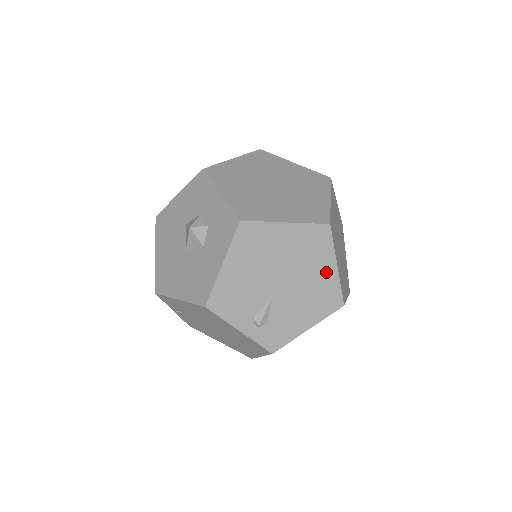
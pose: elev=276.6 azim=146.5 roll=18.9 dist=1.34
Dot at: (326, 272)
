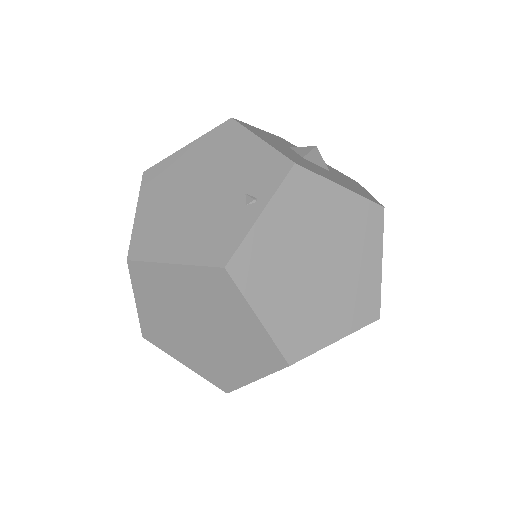
Dot at: occluded
